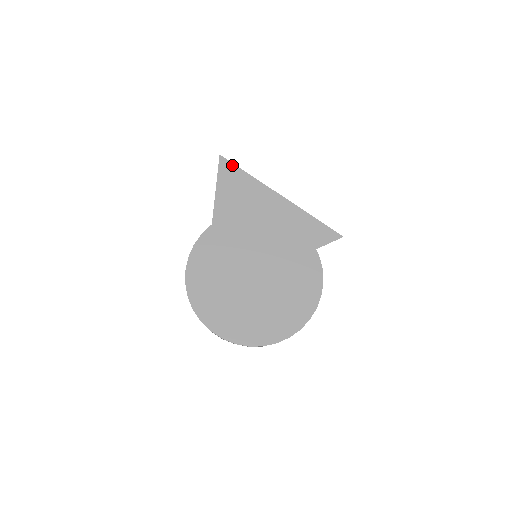
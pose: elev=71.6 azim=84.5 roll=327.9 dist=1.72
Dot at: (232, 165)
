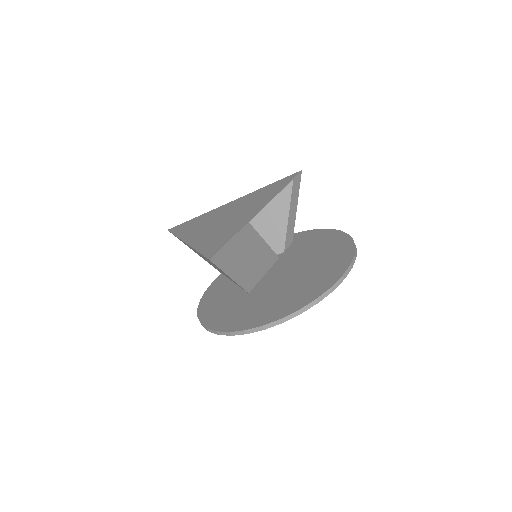
Dot at: (181, 224)
